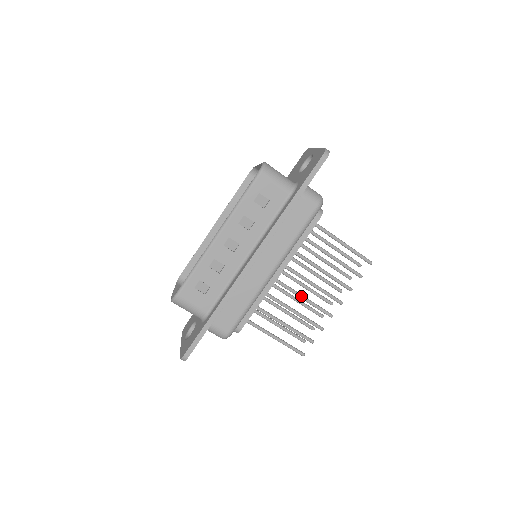
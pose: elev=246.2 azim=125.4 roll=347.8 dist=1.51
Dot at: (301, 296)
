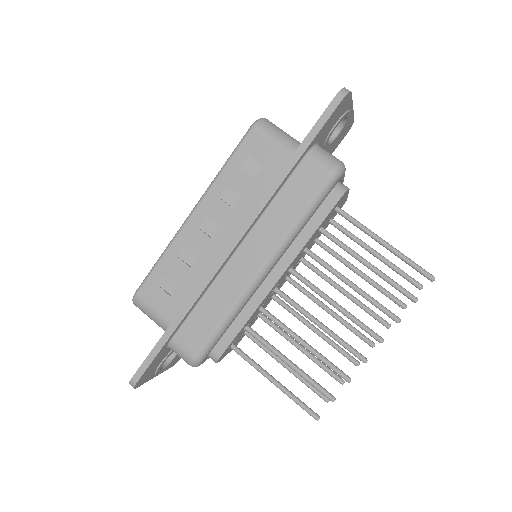
Dot at: (315, 320)
